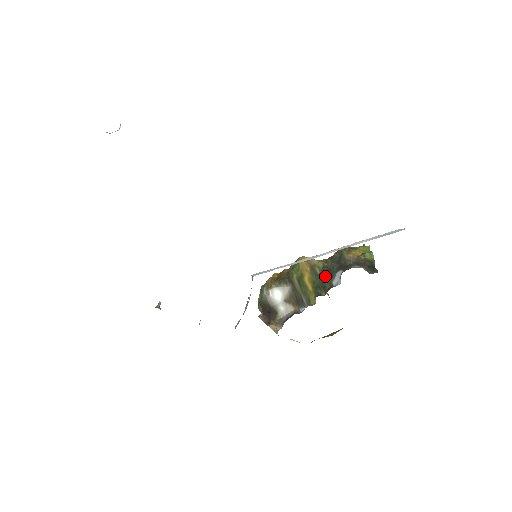
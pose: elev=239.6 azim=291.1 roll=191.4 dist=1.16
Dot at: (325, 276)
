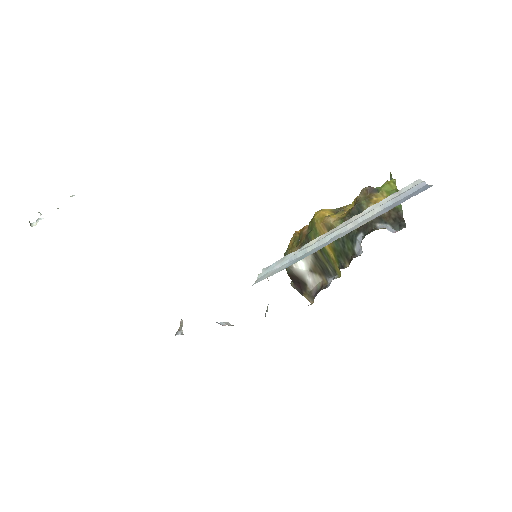
Dot at: (345, 241)
